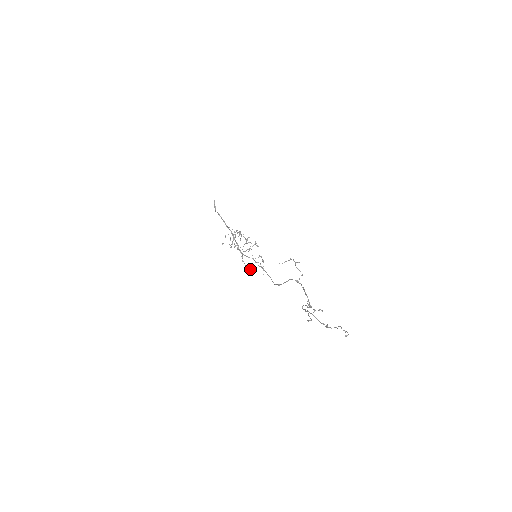
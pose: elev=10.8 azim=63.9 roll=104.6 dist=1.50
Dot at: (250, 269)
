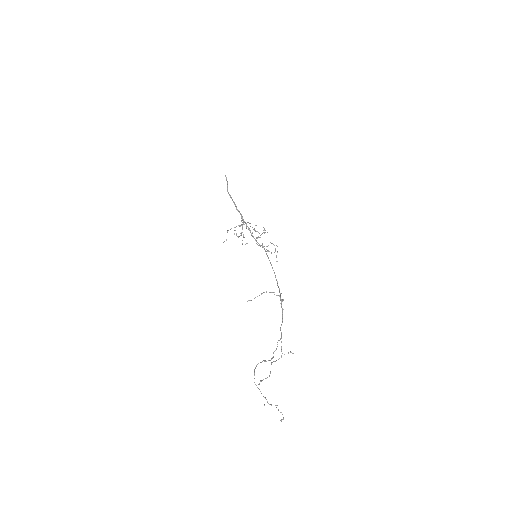
Dot at: (268, 250)
